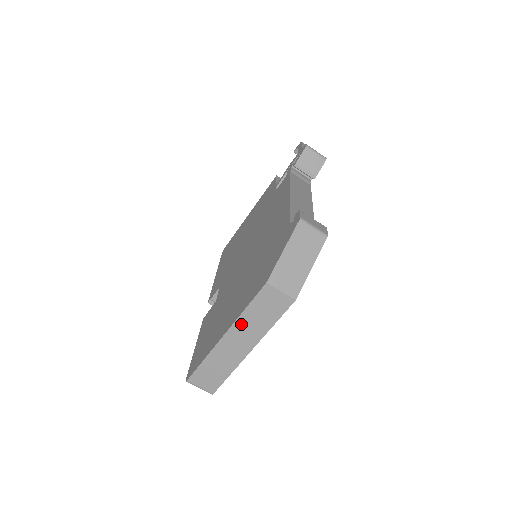
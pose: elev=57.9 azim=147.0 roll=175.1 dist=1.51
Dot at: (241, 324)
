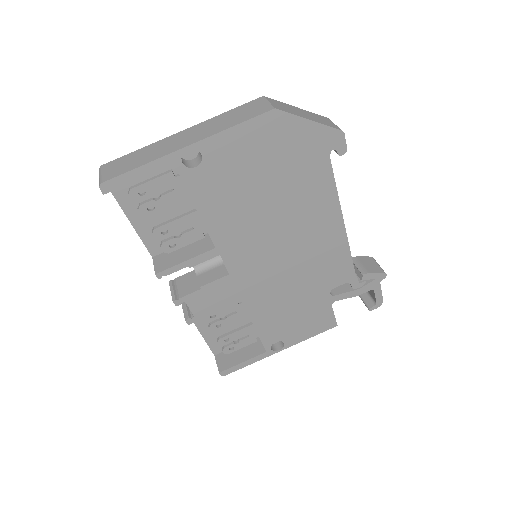
Dot at: (208, 123)
